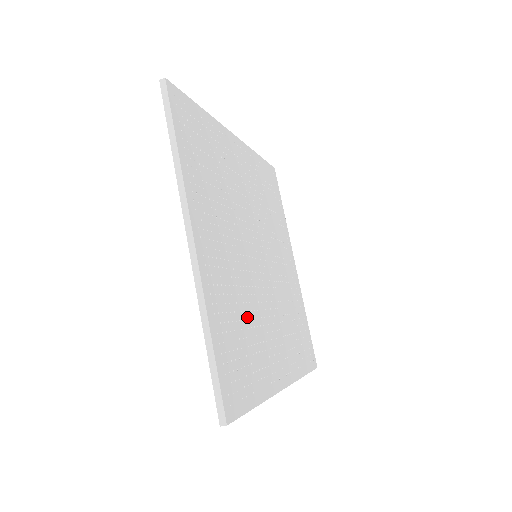
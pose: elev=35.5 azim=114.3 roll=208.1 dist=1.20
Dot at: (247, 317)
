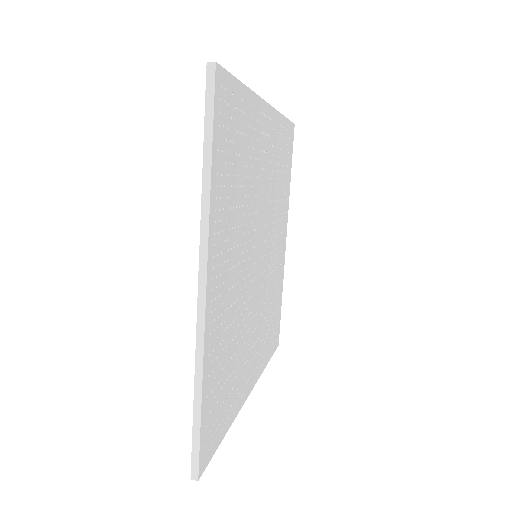
Dot at: (269, 303)
